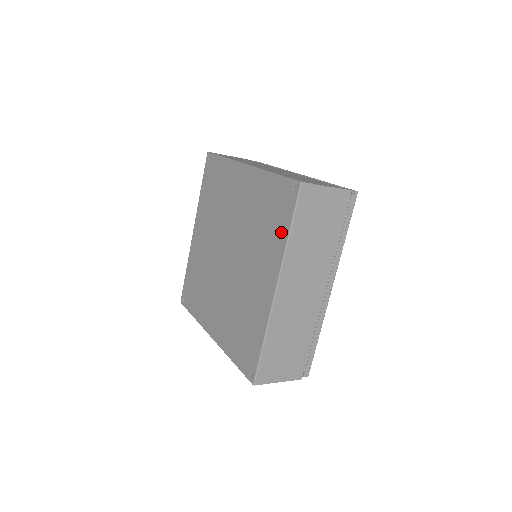
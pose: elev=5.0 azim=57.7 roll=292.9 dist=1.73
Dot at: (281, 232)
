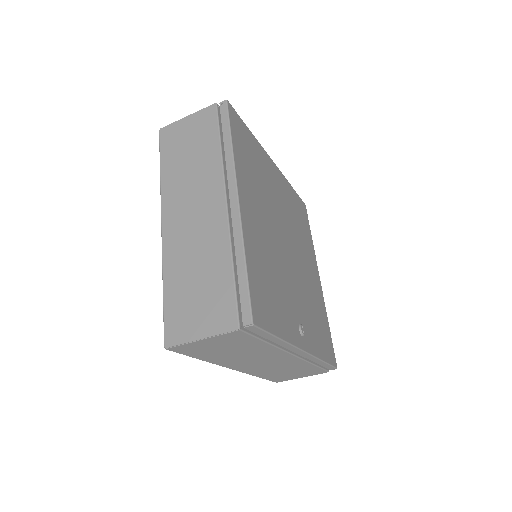
Dot at: occluded
